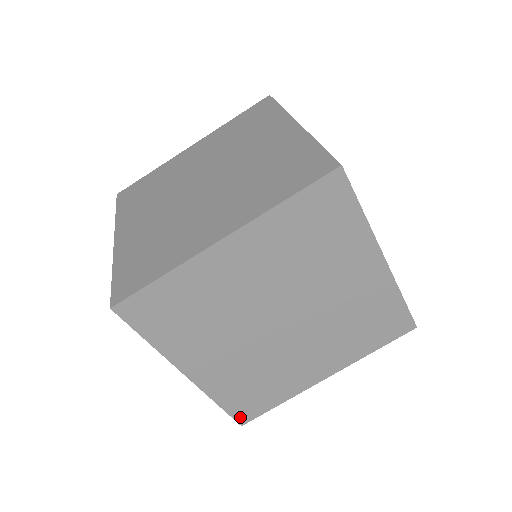
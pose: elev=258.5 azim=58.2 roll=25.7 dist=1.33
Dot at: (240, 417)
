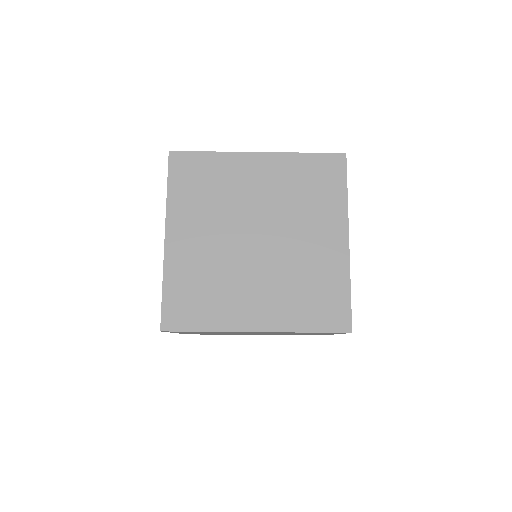
Dot at: occluded
